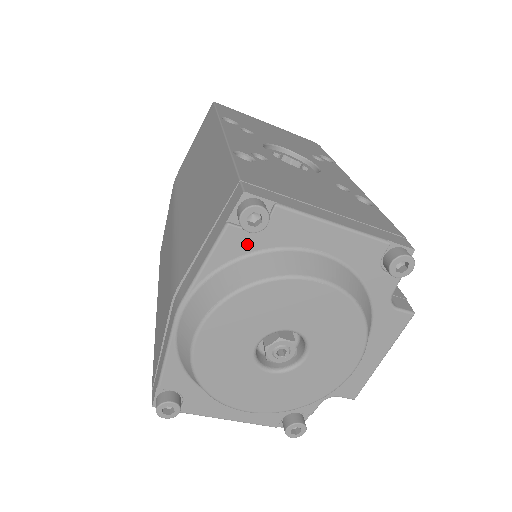
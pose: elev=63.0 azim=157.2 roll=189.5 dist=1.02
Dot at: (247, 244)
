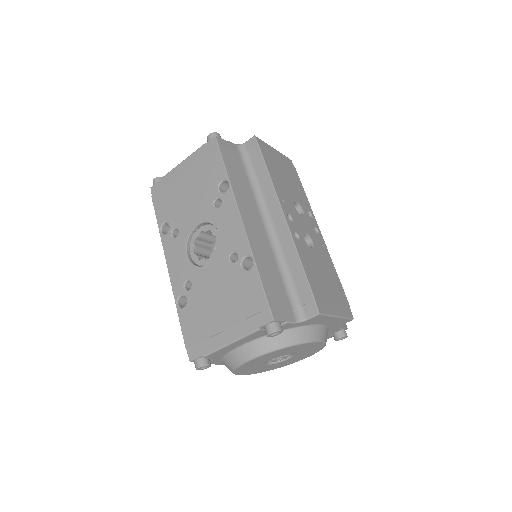
Dot at: (216, 359)
